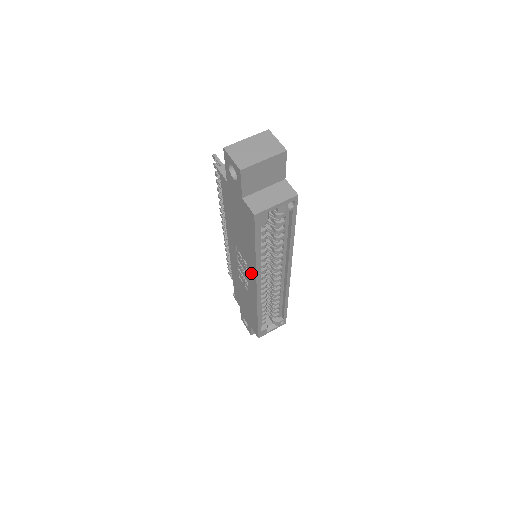
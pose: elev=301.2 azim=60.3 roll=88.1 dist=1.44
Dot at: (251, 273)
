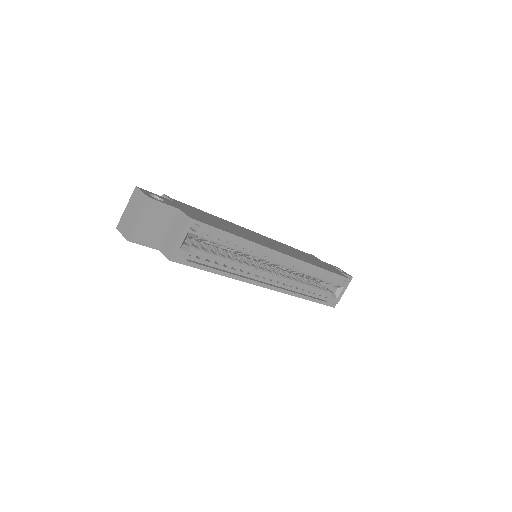
Dot at: occluded
